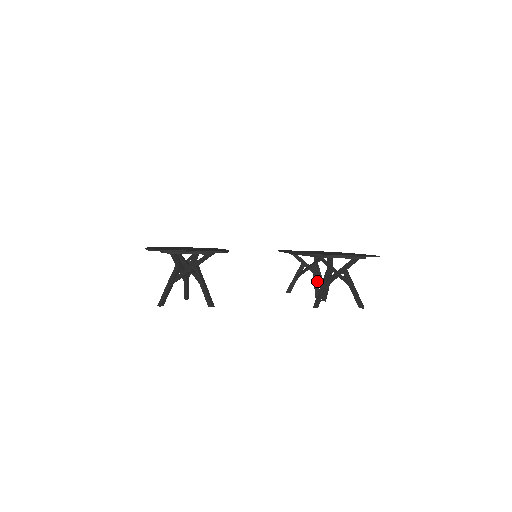
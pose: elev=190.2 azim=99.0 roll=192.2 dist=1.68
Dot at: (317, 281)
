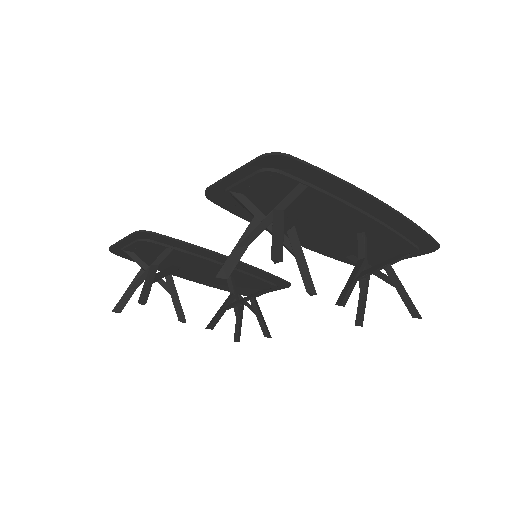
Dot at: (352, 280)
